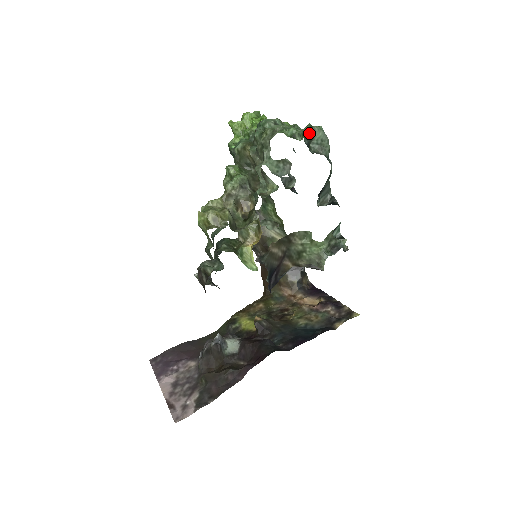
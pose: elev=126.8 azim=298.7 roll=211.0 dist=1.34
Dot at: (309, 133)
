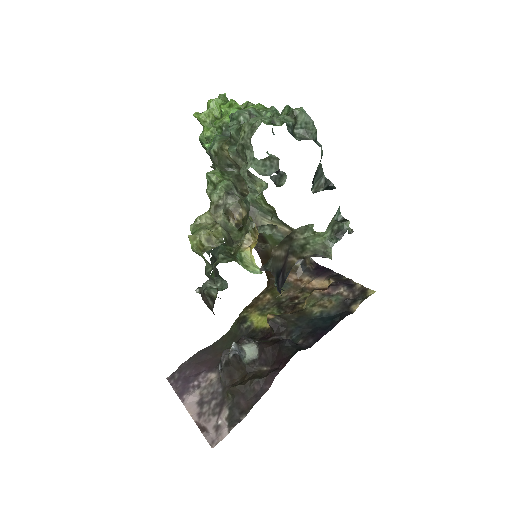
Dot at: (290, 118)
